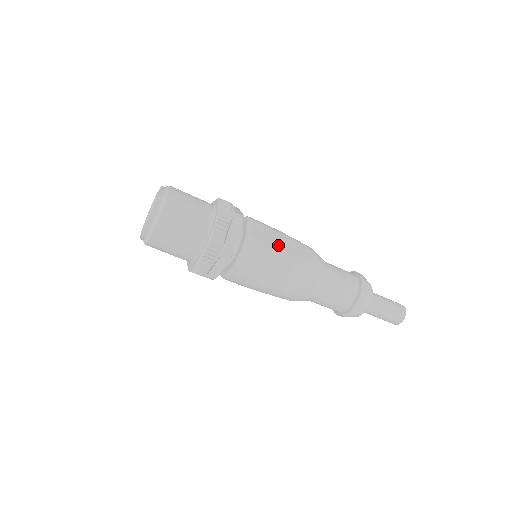
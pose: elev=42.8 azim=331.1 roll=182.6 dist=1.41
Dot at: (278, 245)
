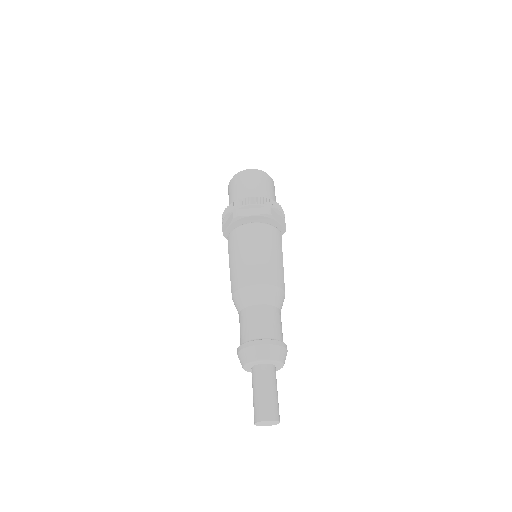
Dot at: occluded
